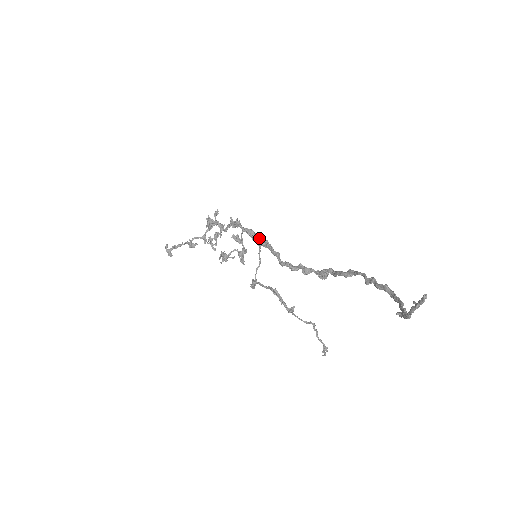
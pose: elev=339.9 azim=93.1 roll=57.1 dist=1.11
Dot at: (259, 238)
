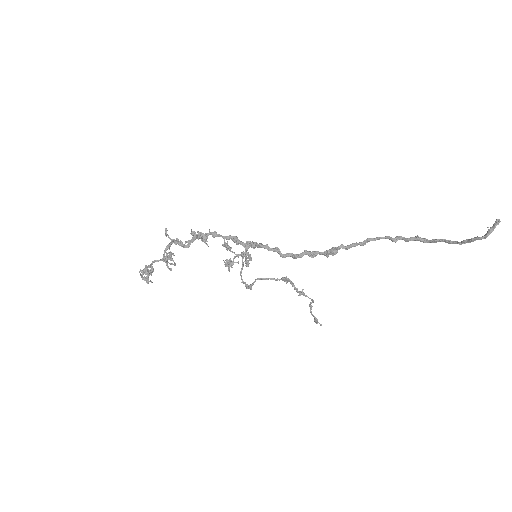
Dot at: (248, 241)
